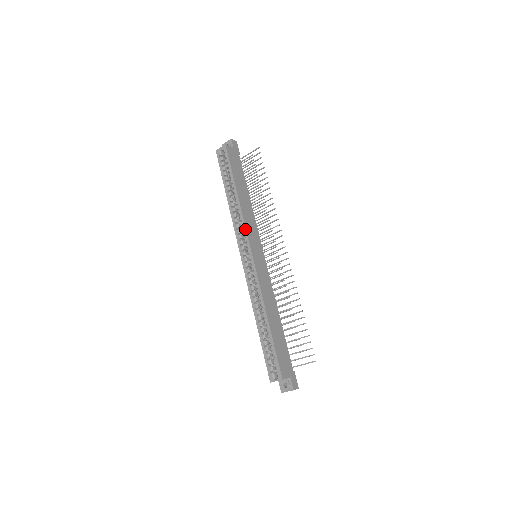
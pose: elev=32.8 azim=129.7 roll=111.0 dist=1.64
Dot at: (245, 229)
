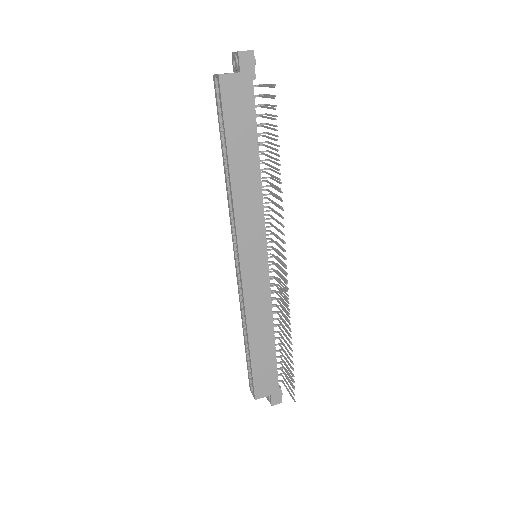
Dot at: (235, 228)
